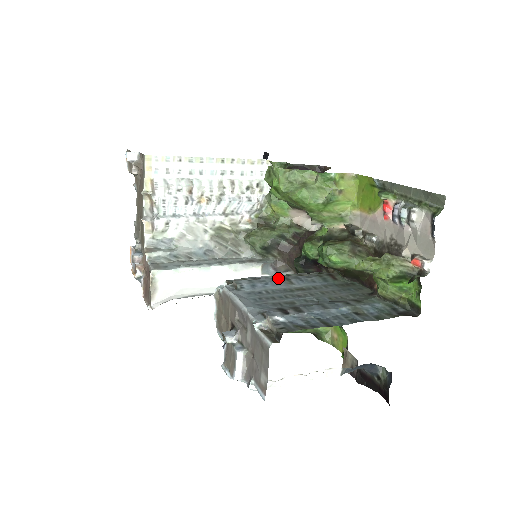
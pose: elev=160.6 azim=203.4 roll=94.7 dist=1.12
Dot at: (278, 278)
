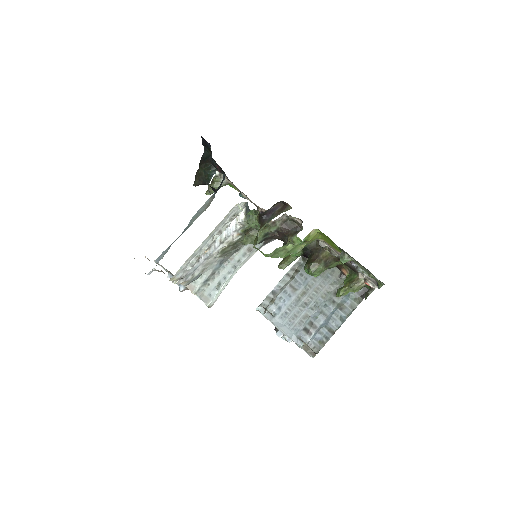
Dot at: (287, 289)
